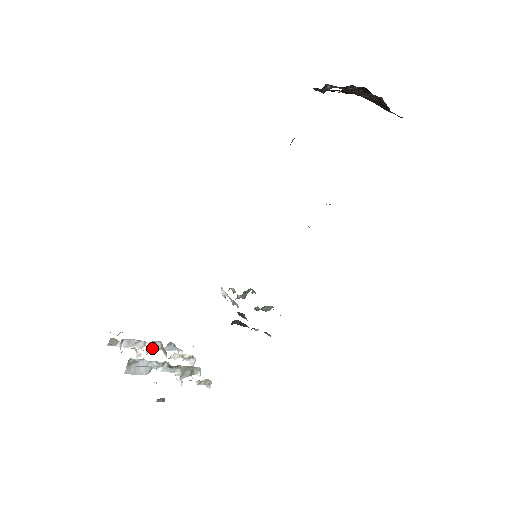
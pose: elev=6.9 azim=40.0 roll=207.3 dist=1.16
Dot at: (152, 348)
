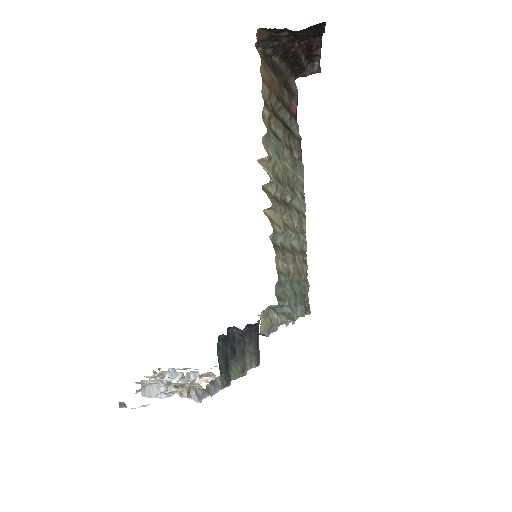
Dot at: occluded
